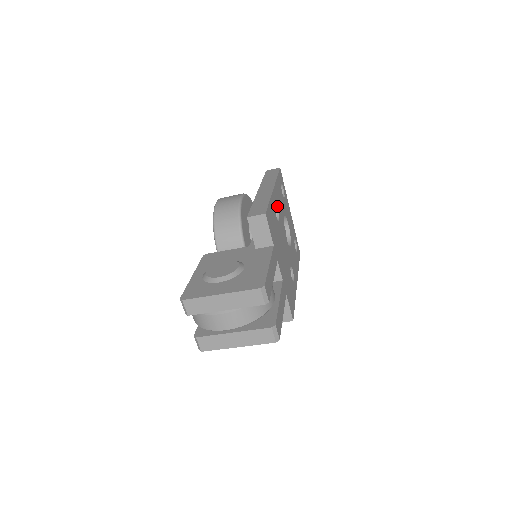
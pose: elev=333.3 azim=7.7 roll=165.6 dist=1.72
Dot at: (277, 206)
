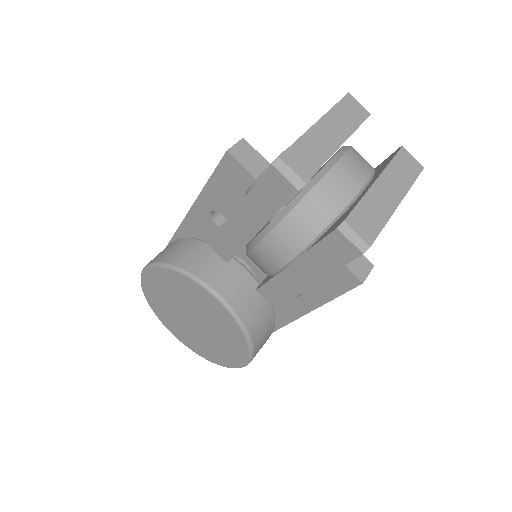
Dot at: occluded
